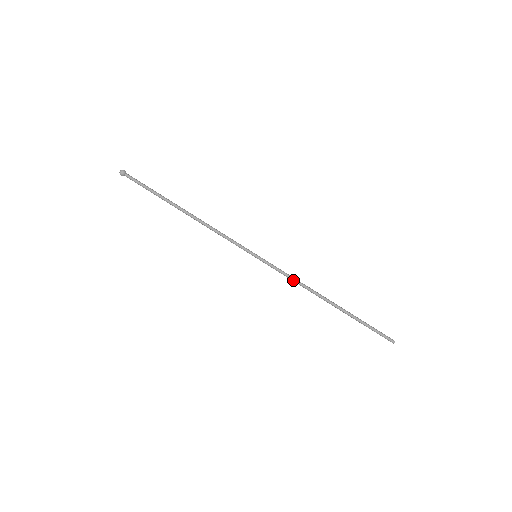
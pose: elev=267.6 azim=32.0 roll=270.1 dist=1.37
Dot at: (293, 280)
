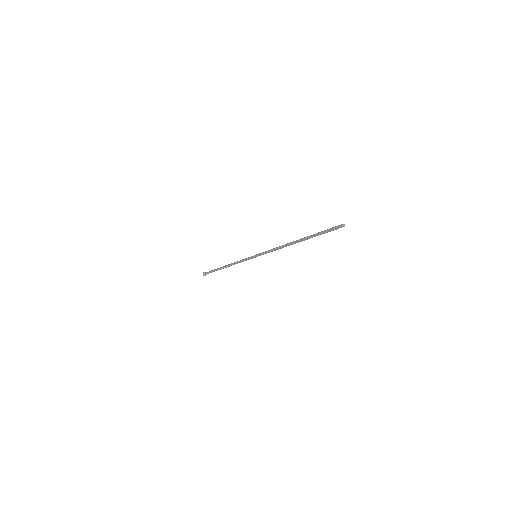
Dot at: (274, 250)
